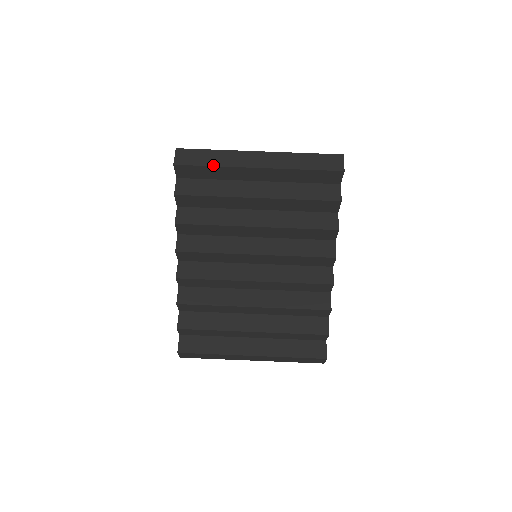
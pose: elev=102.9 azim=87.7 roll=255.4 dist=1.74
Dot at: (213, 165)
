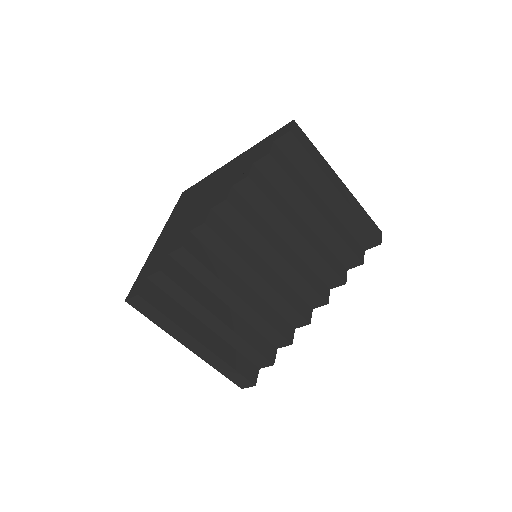
Dot at: (315, 160)
